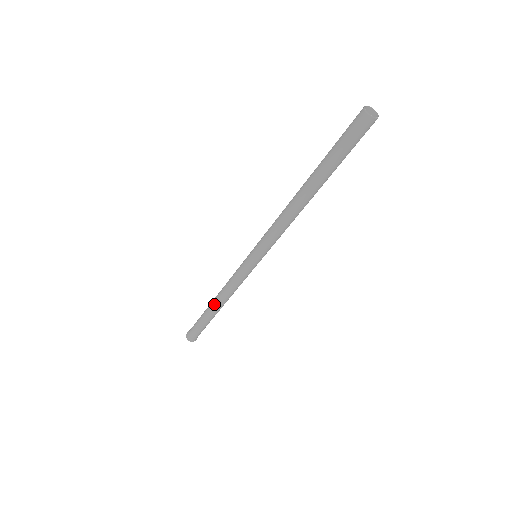
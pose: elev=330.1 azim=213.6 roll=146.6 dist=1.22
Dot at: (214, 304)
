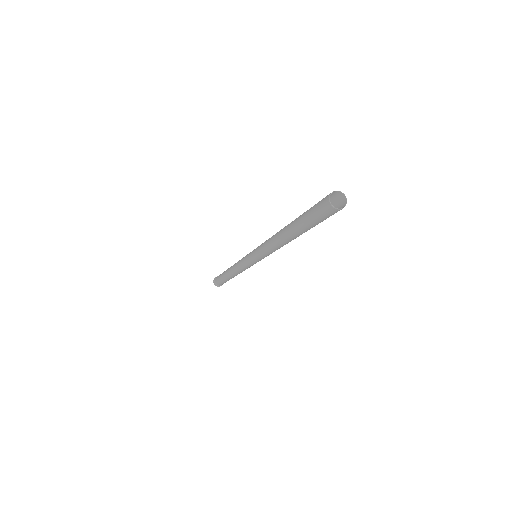
Dot at: (228, 272)
